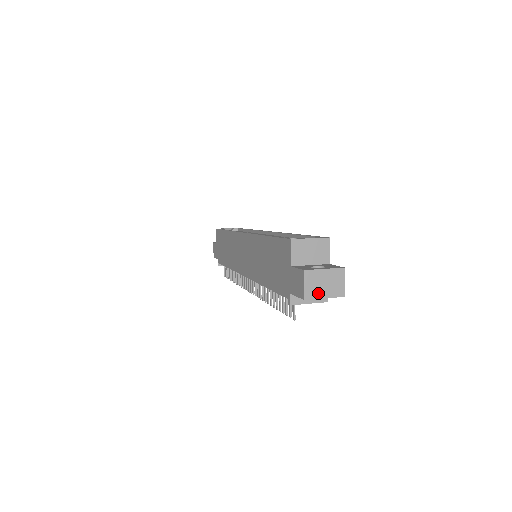
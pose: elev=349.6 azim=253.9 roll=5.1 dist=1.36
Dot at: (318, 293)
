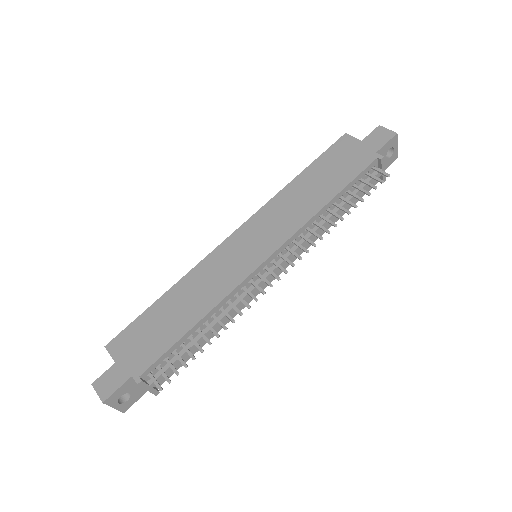
Dot at: occluded
